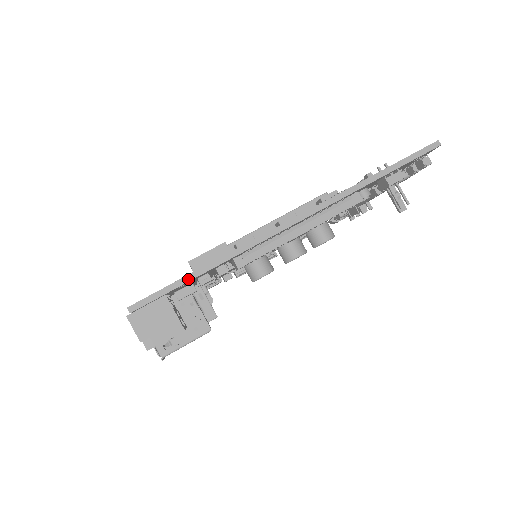
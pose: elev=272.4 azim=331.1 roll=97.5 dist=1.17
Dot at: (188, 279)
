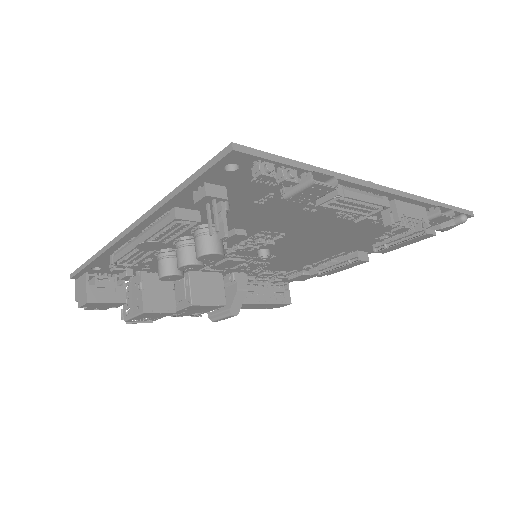
Dot at: (86, 264)
